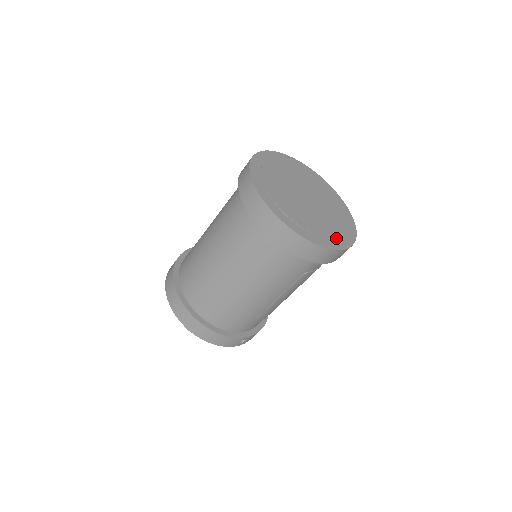
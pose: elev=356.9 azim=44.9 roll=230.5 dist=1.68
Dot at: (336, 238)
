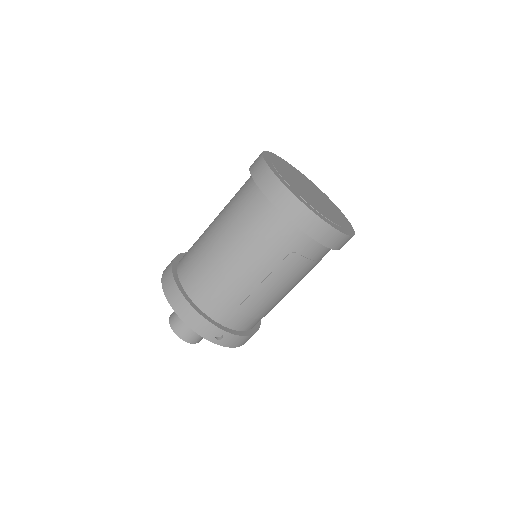
Dot at: (328, 219)
